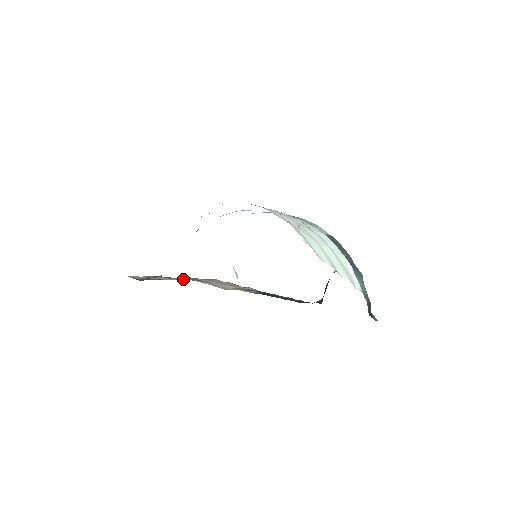
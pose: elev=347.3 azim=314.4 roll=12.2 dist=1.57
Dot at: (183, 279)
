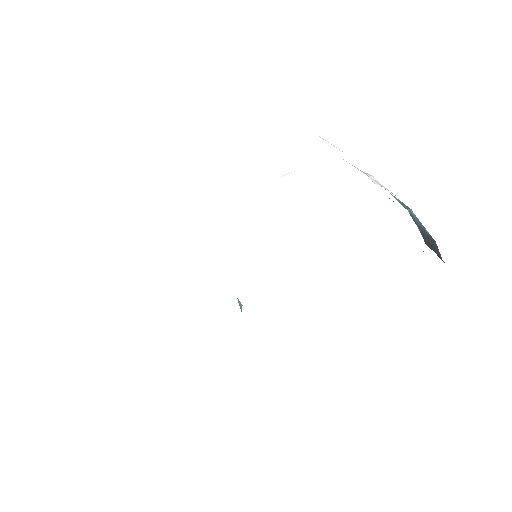
Dot at: occluded
